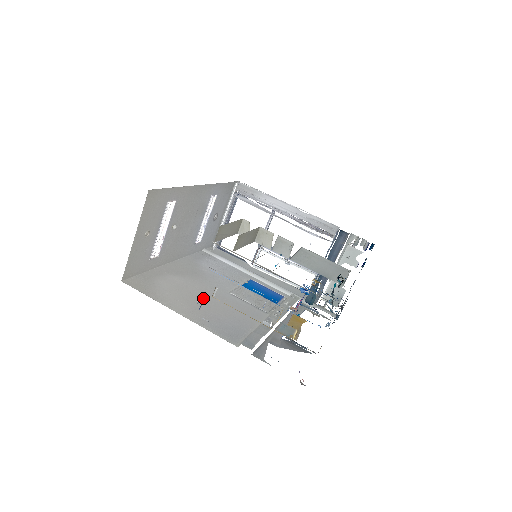
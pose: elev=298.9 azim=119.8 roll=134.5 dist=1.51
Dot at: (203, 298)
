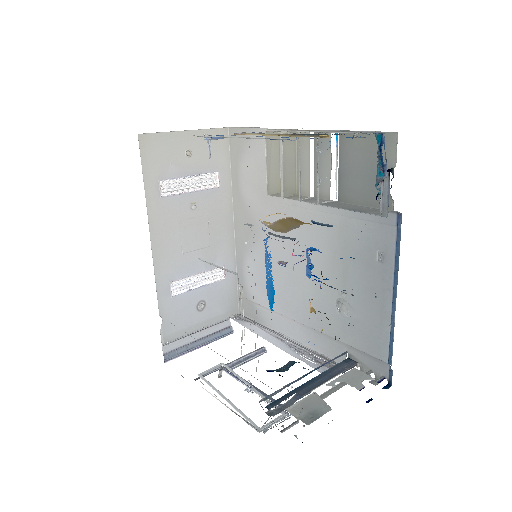
Dot at: (220, 137)
